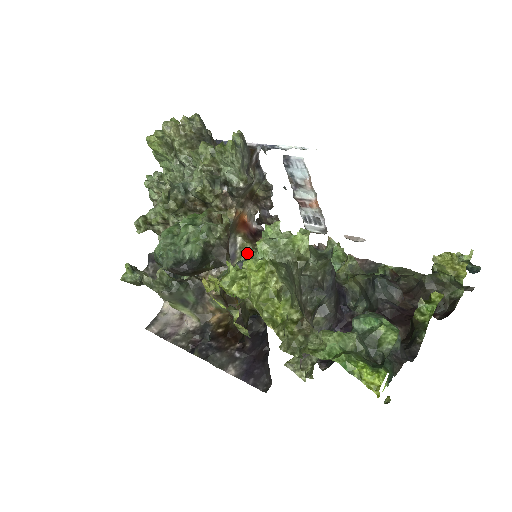
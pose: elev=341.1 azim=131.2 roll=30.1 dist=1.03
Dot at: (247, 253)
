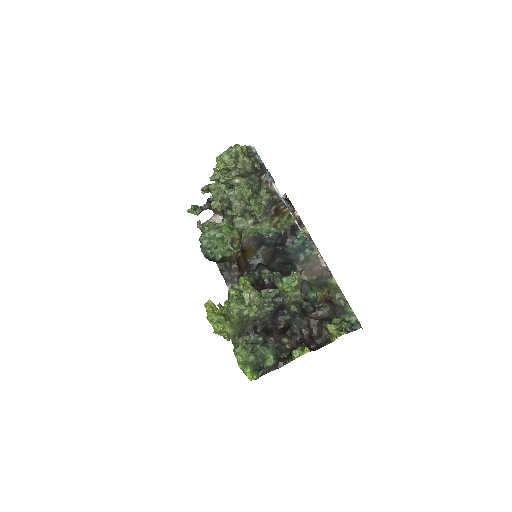
Dot at: (266, 224)
